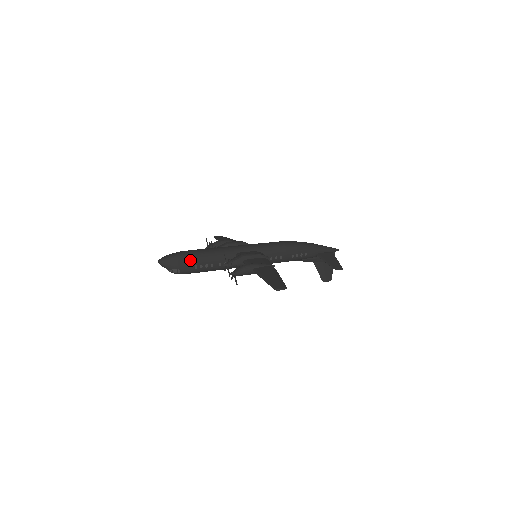
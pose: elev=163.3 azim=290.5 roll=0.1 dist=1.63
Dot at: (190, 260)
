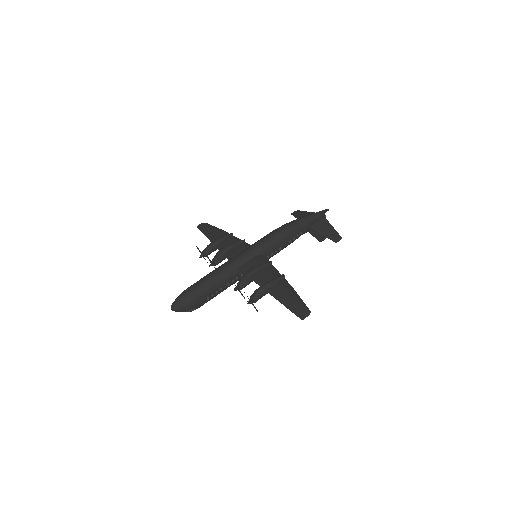
Dot at: (200, 296)
